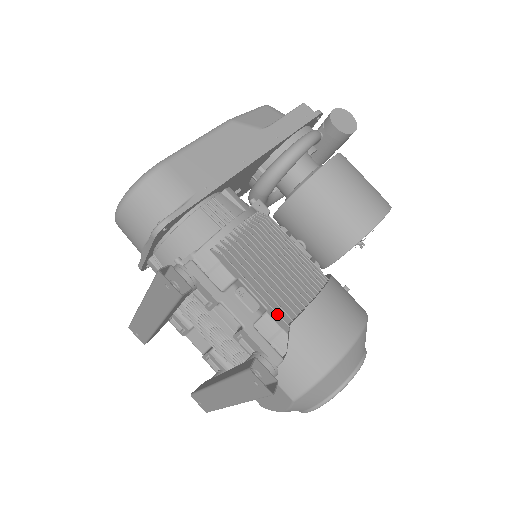
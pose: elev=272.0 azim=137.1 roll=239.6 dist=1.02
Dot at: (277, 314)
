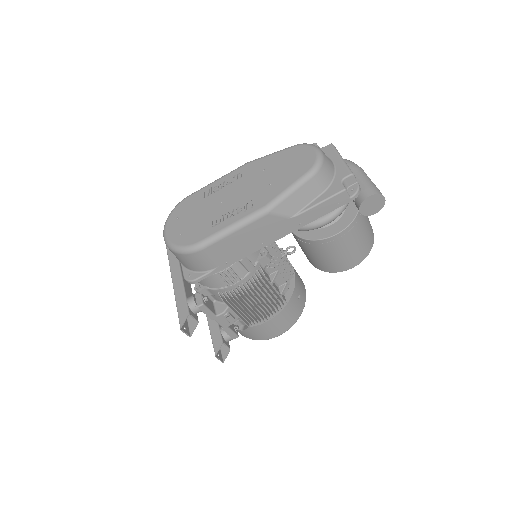
Dot at: (244, 322)
